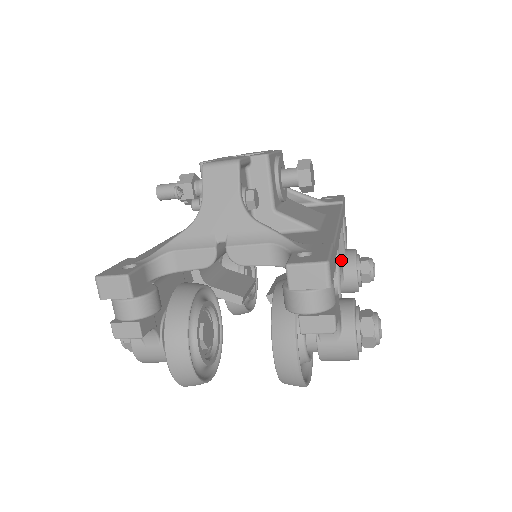
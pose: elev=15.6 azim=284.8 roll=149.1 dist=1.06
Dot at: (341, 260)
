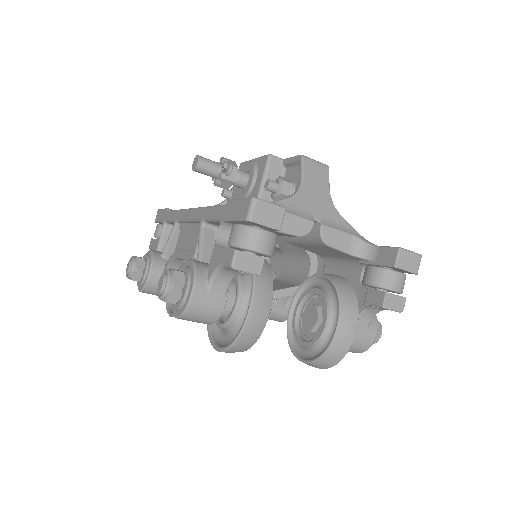
Dot at: occluded
